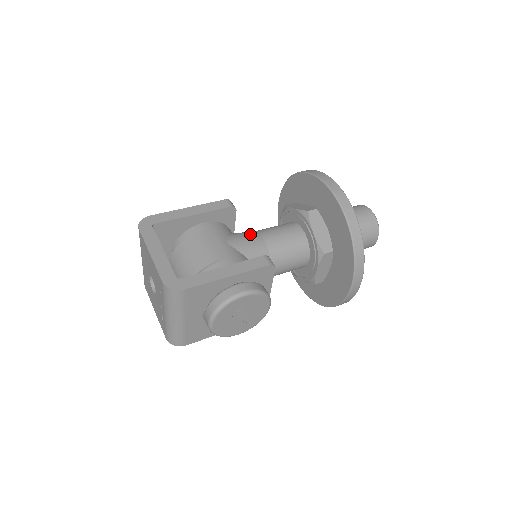
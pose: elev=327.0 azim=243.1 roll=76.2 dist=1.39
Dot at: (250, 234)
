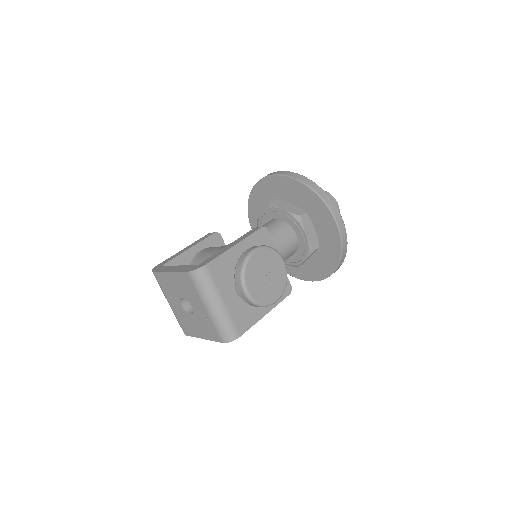
Dot at: occluded
